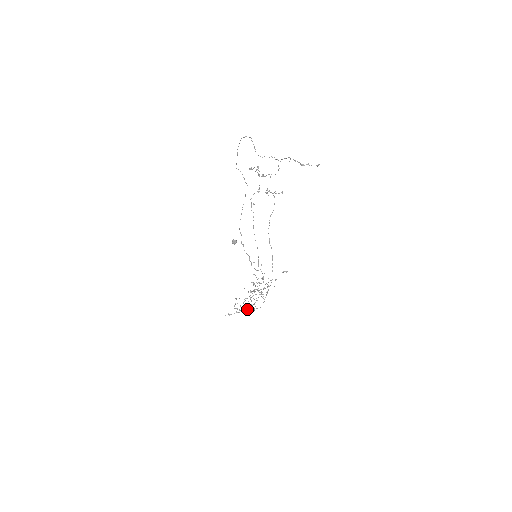
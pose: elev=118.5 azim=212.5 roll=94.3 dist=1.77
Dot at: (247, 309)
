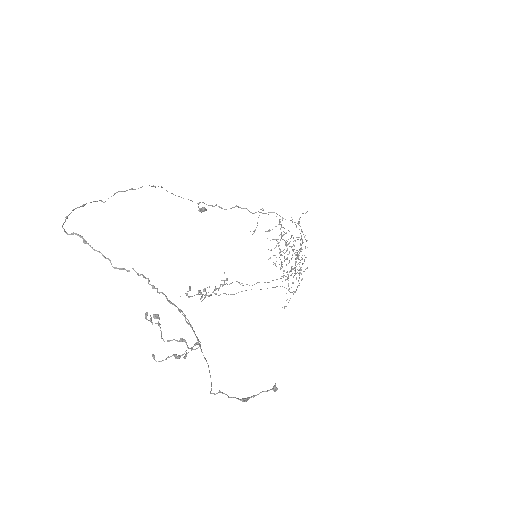
Dot at: occluded
